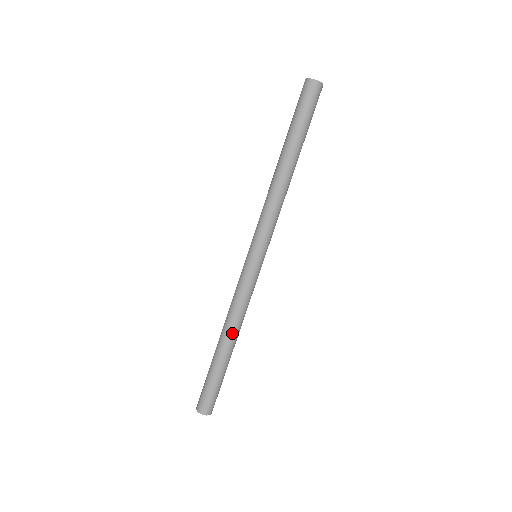
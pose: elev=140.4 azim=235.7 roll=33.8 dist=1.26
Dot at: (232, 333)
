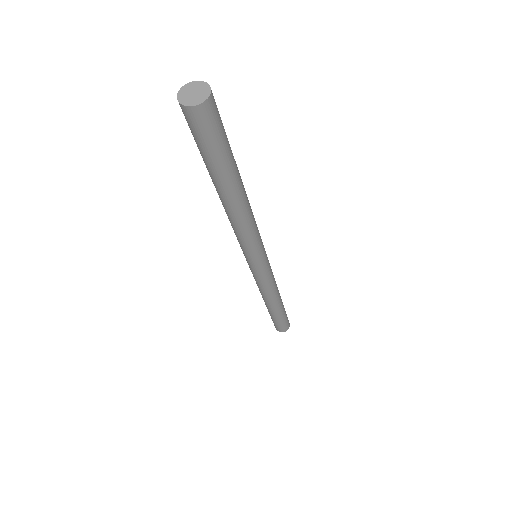
Dot at: (278, 298)
